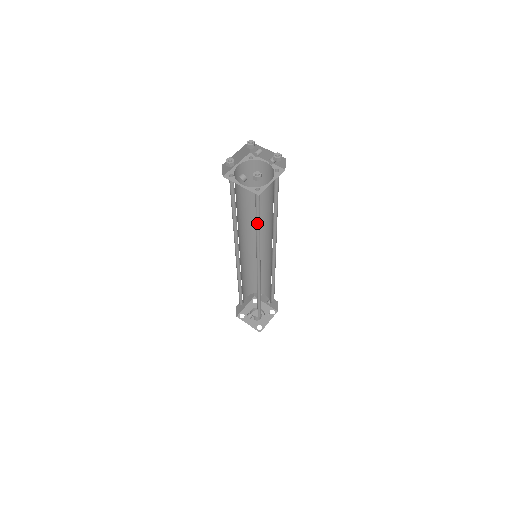
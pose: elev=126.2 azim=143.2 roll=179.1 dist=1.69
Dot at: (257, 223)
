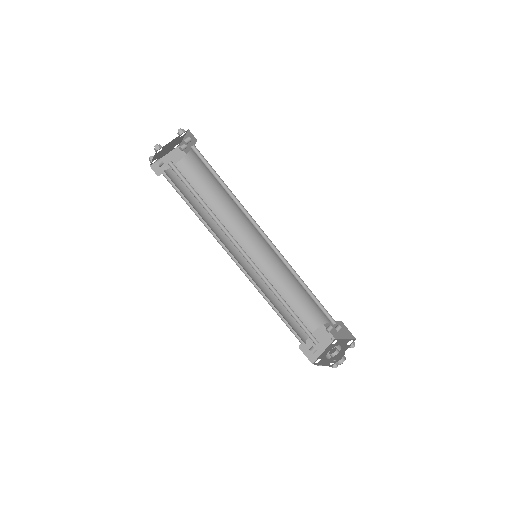
Dot at: (201, 201)
